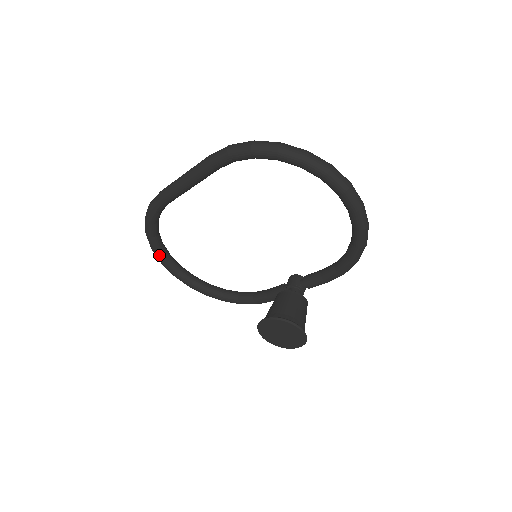
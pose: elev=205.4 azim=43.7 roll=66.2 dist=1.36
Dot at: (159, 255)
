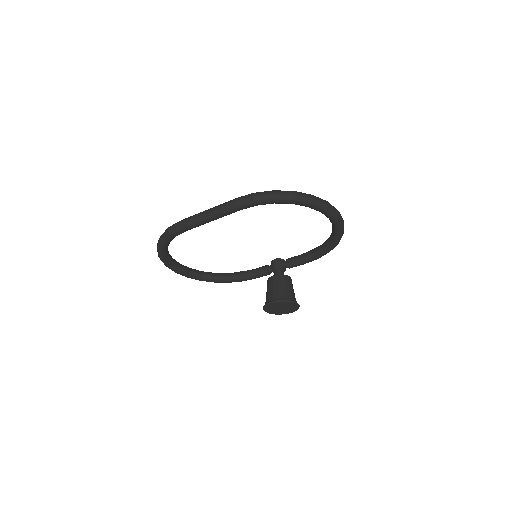
Dot at: (166, 261)
